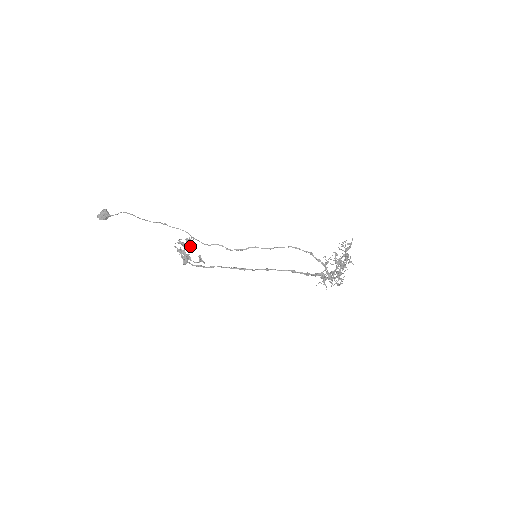
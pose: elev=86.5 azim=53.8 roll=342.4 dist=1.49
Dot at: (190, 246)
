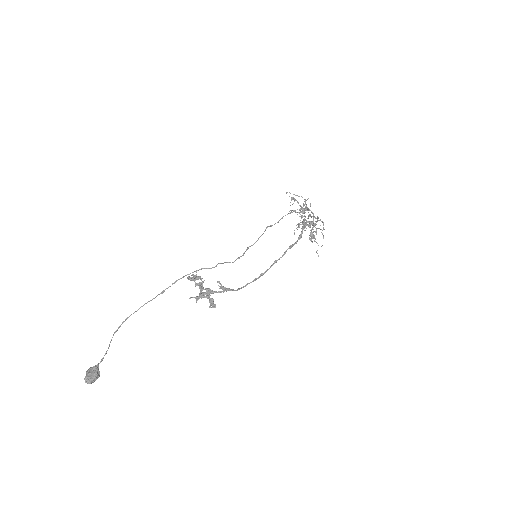
Dot at: (202, 284)
